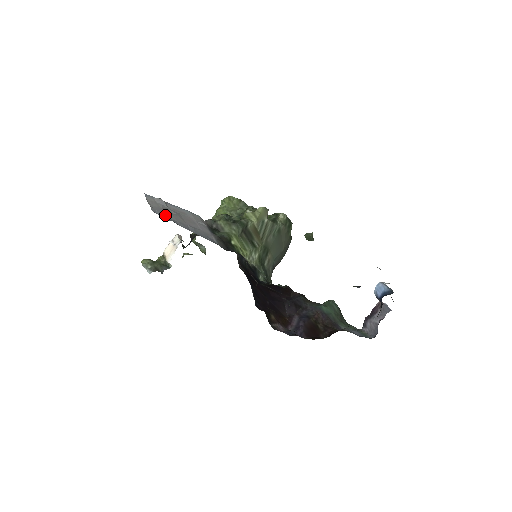
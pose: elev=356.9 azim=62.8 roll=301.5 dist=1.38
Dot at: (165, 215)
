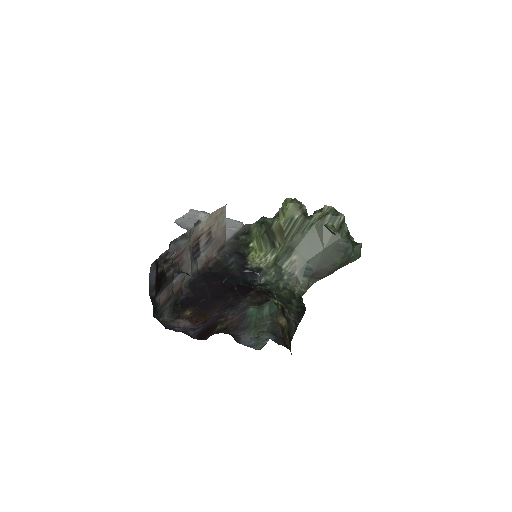
Dot at: (187, 224)
